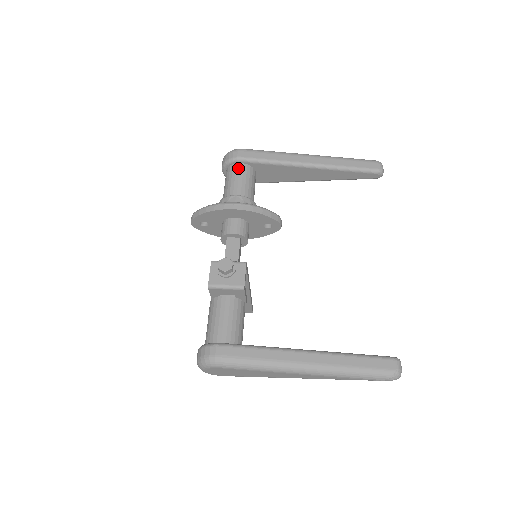
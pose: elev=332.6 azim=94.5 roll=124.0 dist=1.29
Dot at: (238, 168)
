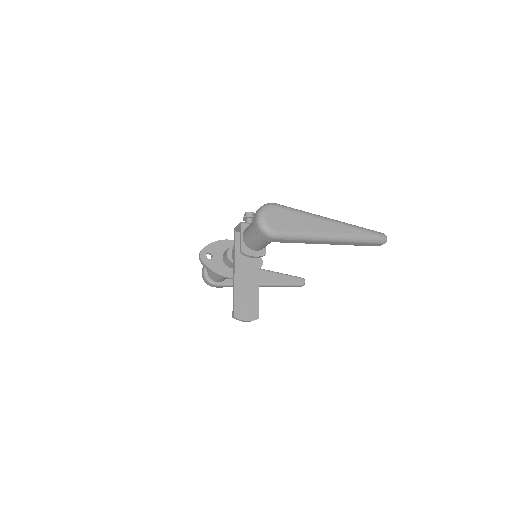
Dot at: occluded
